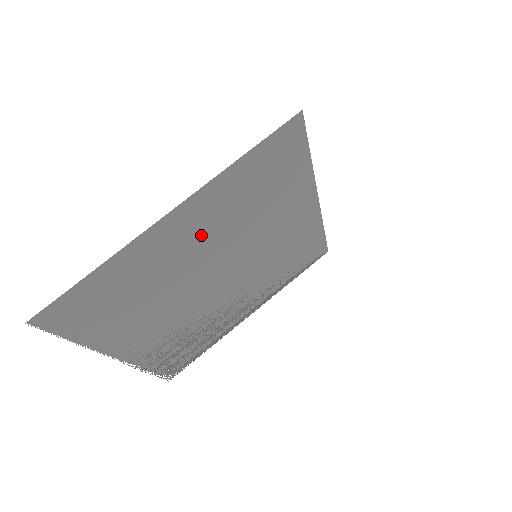
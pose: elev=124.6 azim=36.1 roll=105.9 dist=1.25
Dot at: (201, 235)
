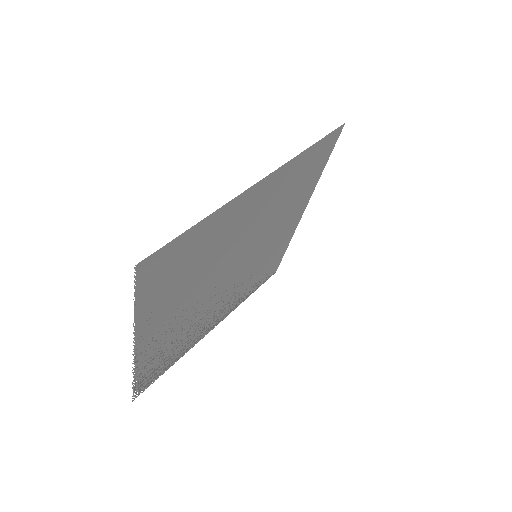
Dot at: (255, 215)
